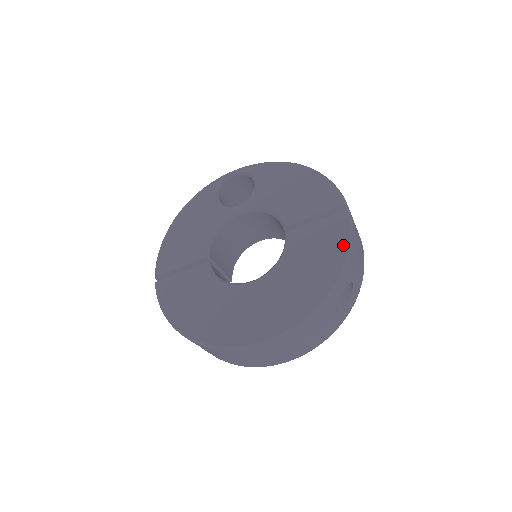
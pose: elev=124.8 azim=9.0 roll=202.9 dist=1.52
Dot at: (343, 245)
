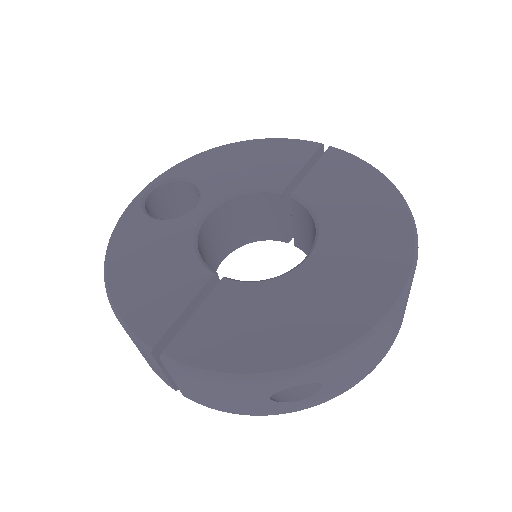
Dot at: (365, 168)
